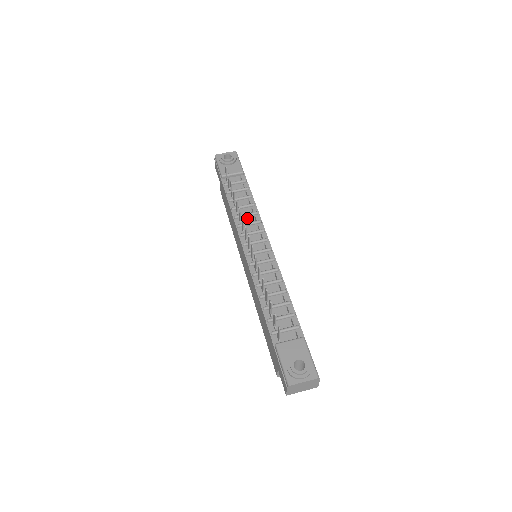
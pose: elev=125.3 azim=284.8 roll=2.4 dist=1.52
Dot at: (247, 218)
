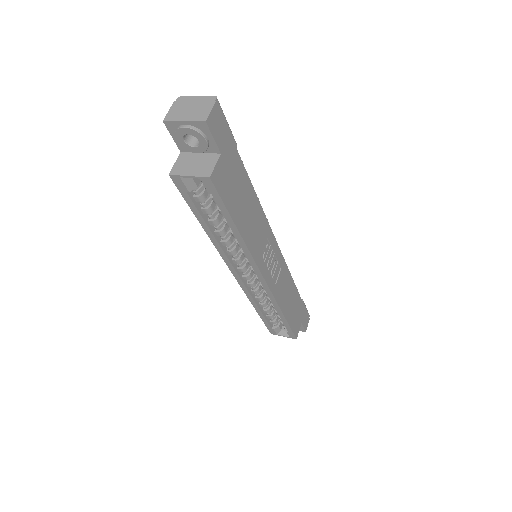
Dot at: occluded
